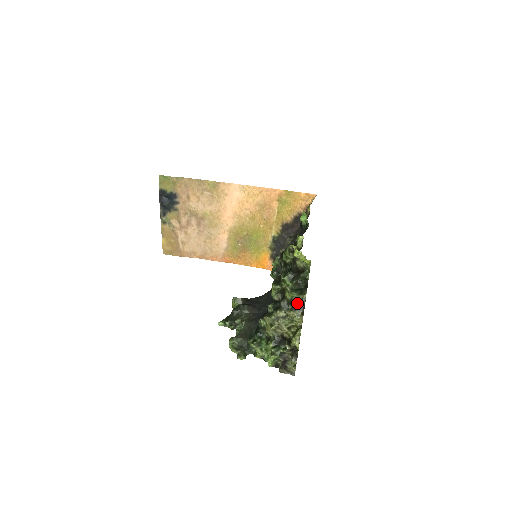
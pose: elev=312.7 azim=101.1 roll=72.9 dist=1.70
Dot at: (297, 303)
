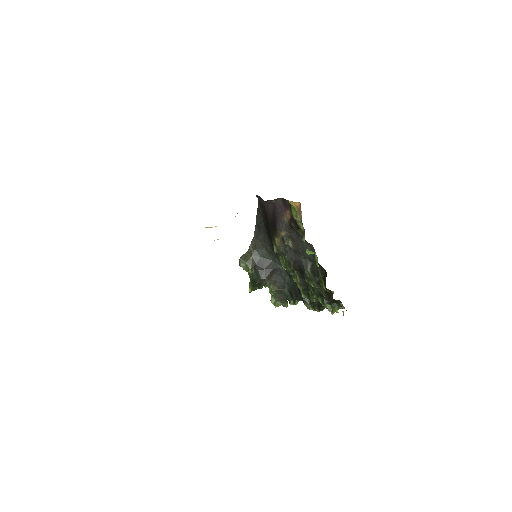
Dot at: occluded
